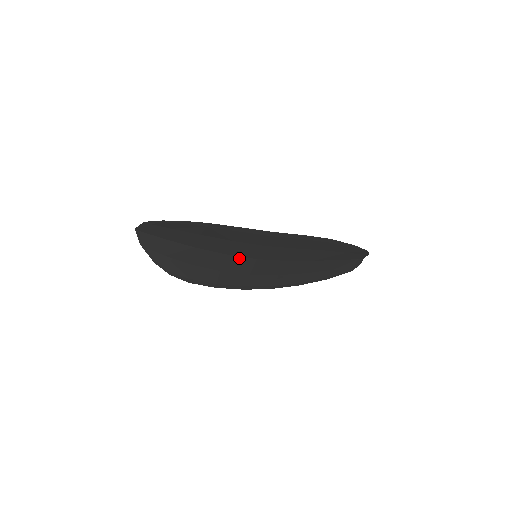
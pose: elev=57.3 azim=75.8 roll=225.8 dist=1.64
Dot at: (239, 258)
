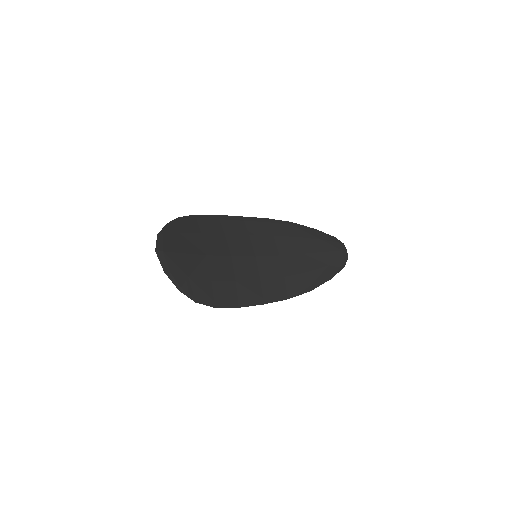
Dot at: (241, 255)
